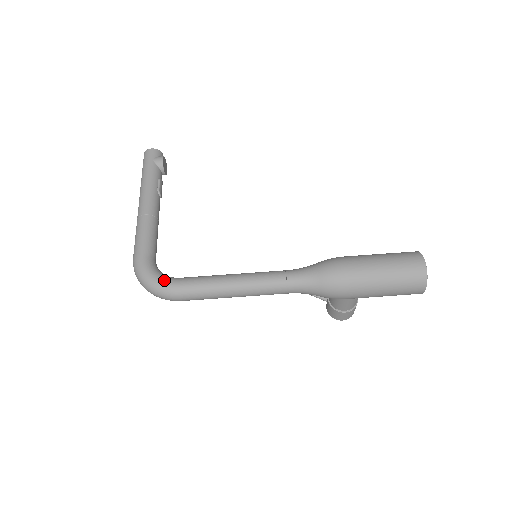
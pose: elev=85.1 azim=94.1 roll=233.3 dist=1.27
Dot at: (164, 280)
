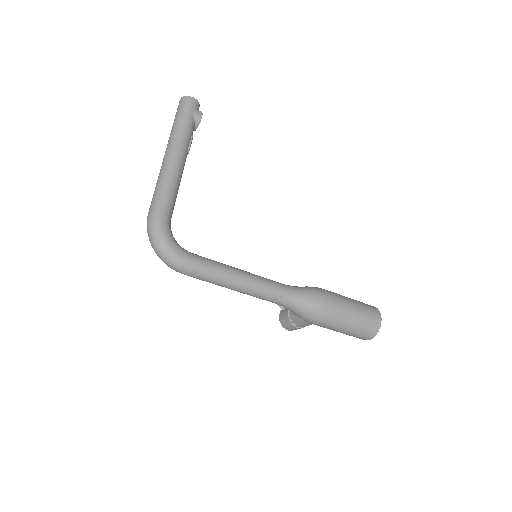
Dot at: (179, 251)
